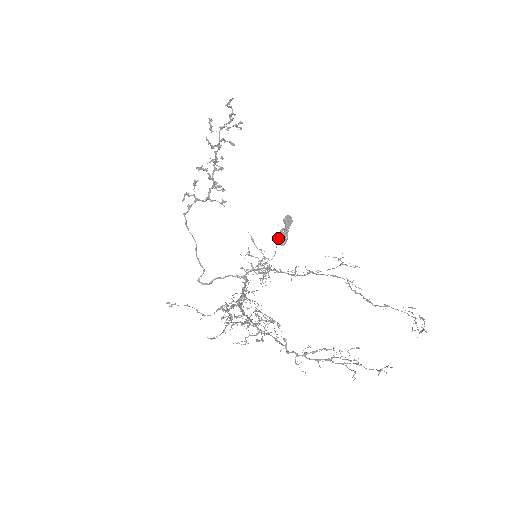
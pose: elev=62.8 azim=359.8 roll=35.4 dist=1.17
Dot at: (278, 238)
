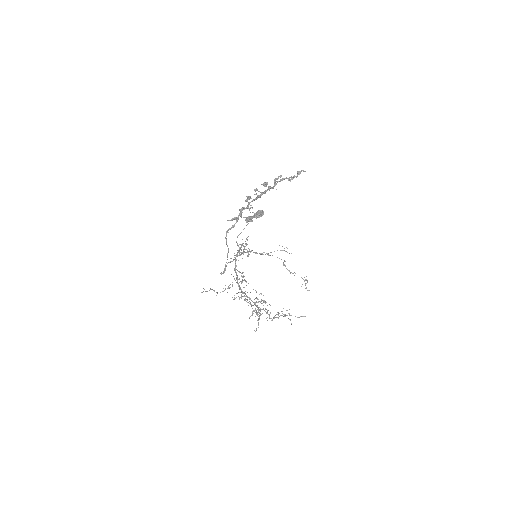
Dot at: (245, 217)
